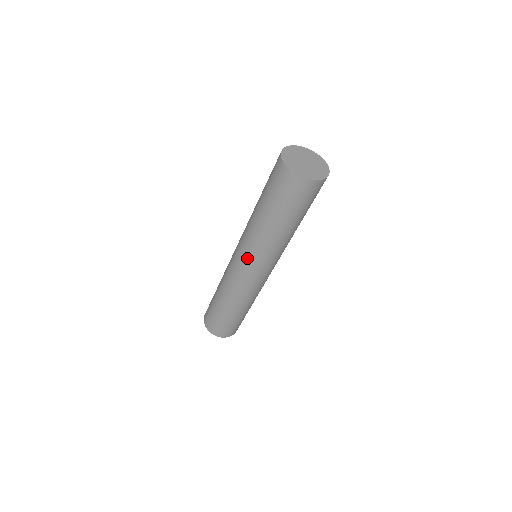
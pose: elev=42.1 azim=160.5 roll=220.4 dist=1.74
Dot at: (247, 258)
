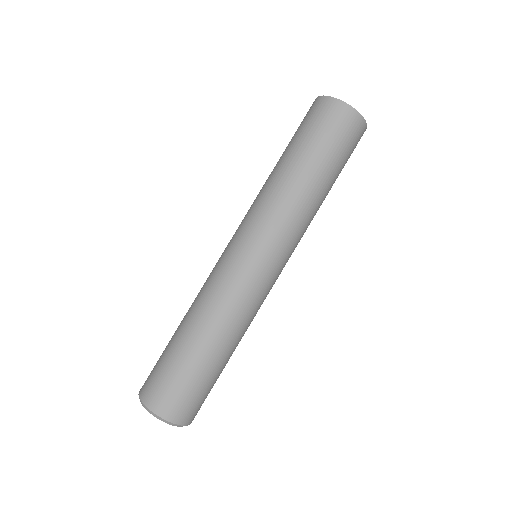
Dot at: (254, 233)
